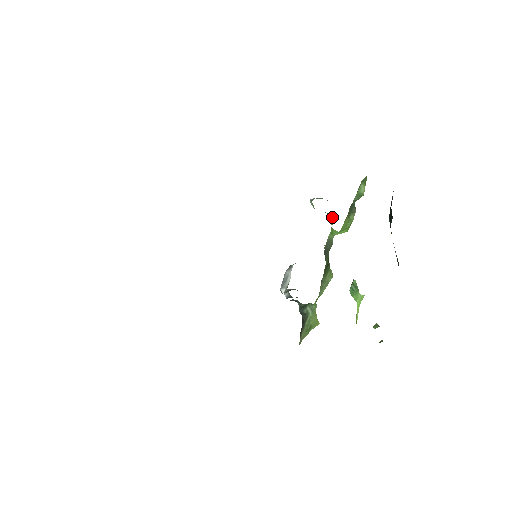
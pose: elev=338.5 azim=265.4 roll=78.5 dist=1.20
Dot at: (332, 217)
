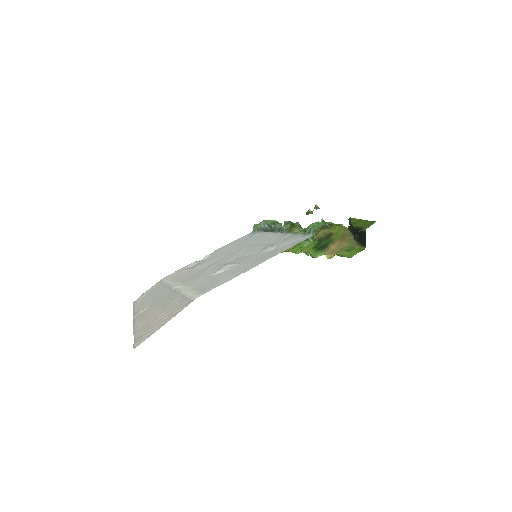
Dot at: (314, 235)
